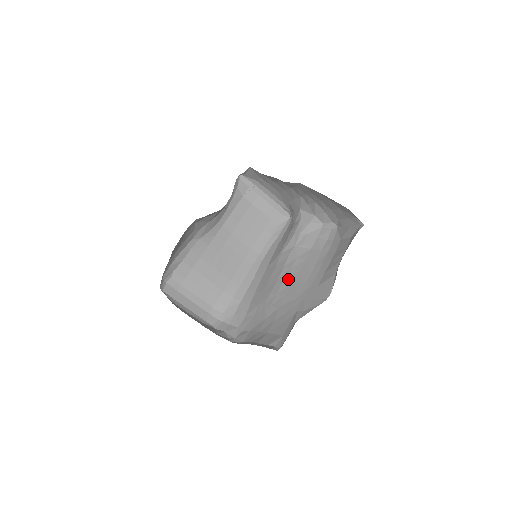
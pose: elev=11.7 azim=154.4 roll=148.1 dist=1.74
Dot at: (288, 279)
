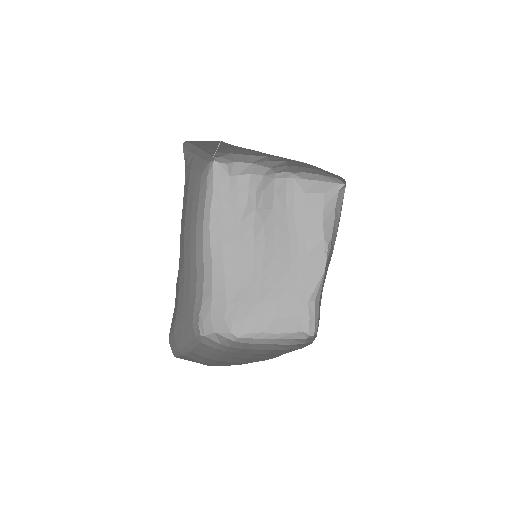
Dot at: (268, 253)
